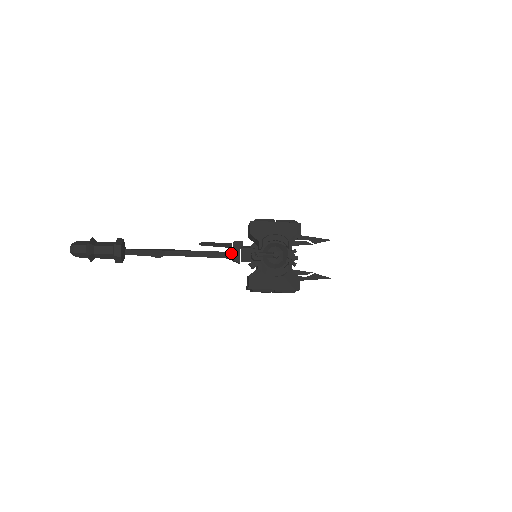
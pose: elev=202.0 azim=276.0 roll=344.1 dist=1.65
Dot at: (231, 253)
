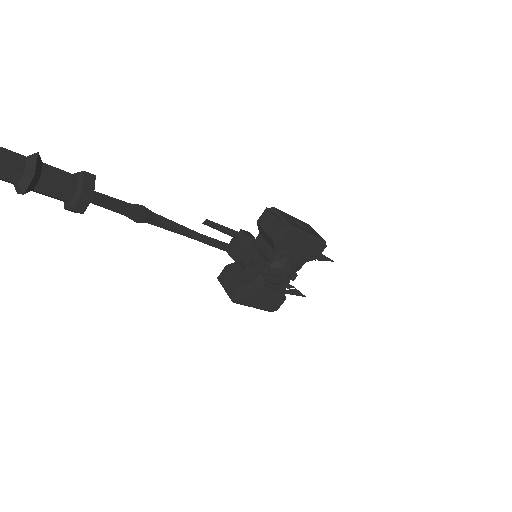
Dot at: (234, 247)
